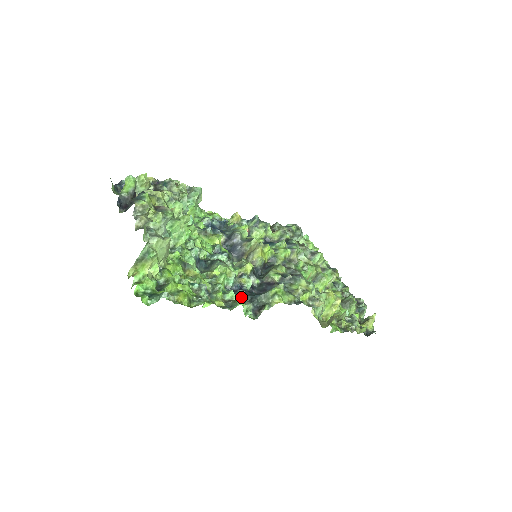
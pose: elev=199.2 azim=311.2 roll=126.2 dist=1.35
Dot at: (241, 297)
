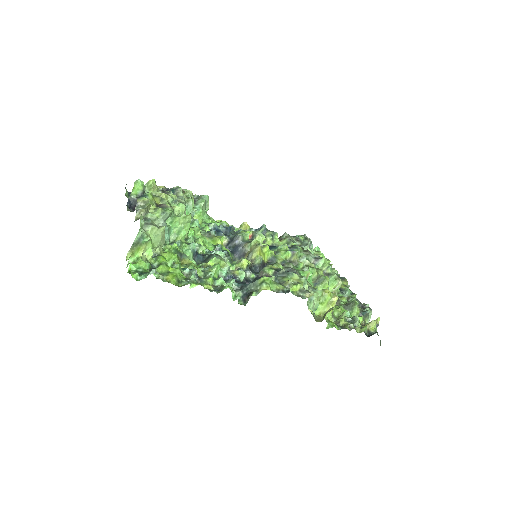
Dot at: (231, 284)
